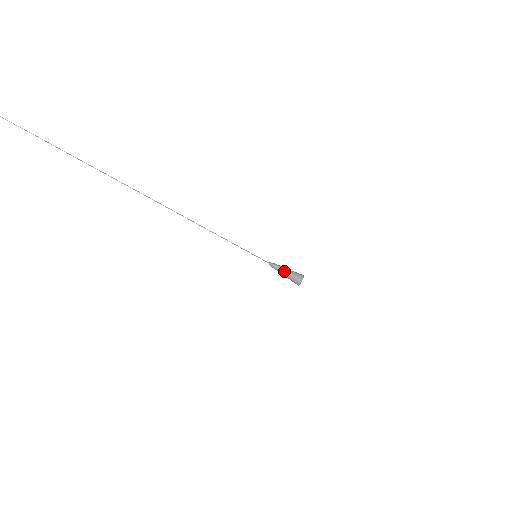
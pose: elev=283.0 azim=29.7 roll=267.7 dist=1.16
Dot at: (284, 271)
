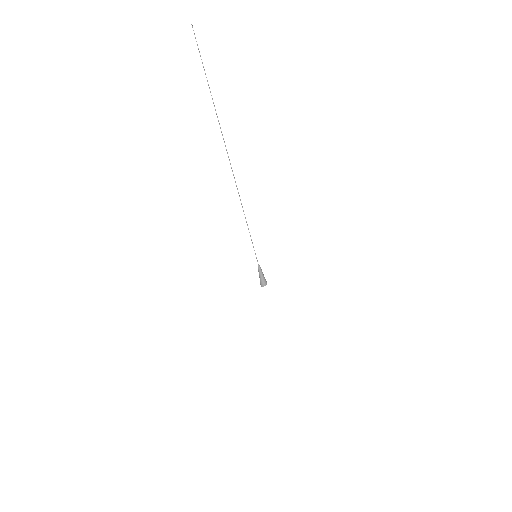
Dot at: (261, 275)
